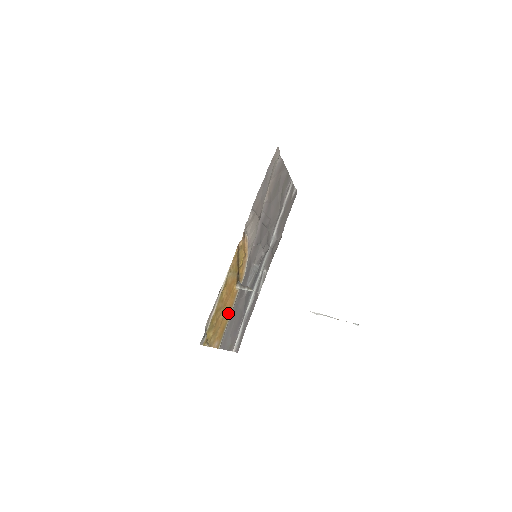
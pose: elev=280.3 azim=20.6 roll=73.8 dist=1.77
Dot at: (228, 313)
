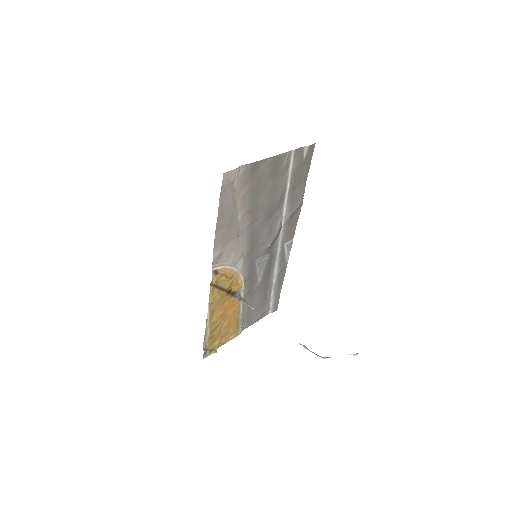
Dot at: (236, 314)
